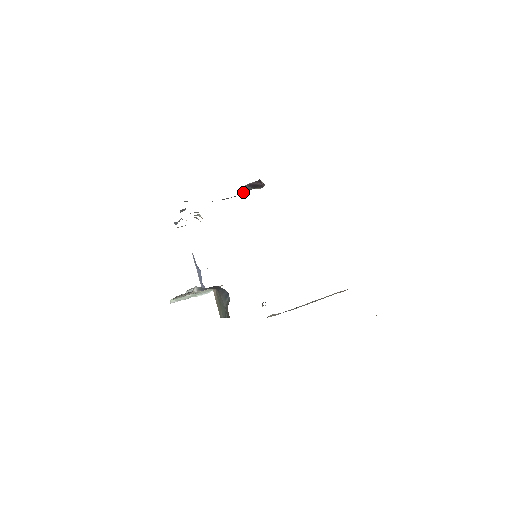
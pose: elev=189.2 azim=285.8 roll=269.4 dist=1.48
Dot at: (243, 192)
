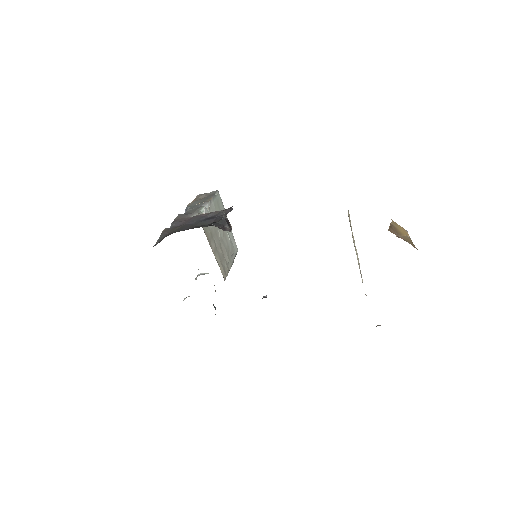
Dot at: (226, 213)
